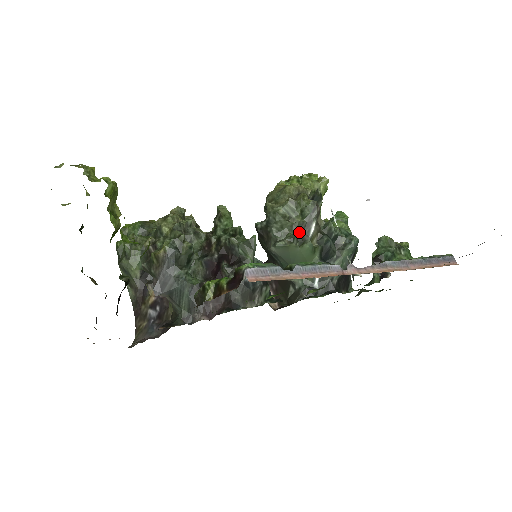
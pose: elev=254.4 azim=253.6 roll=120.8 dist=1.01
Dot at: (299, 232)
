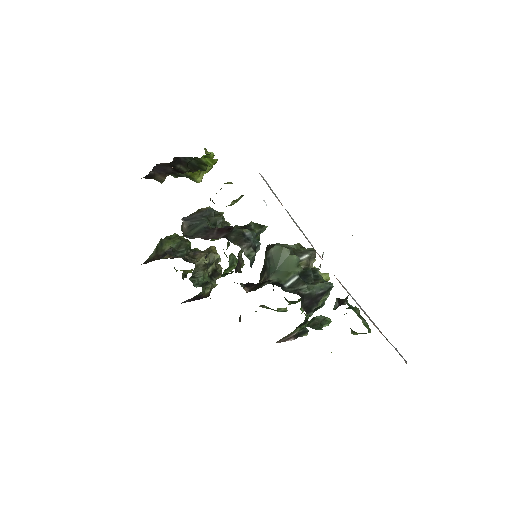
Dot at: (295, 252)
